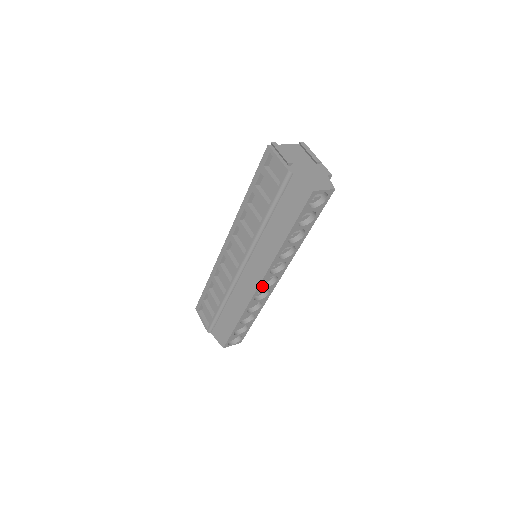
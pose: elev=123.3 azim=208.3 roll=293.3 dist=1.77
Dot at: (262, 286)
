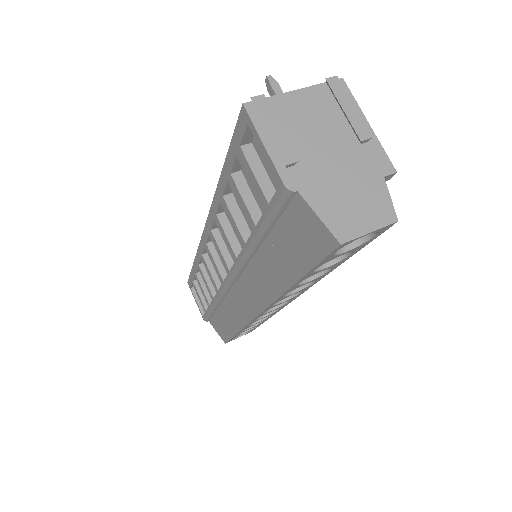
Dot at: occluded
